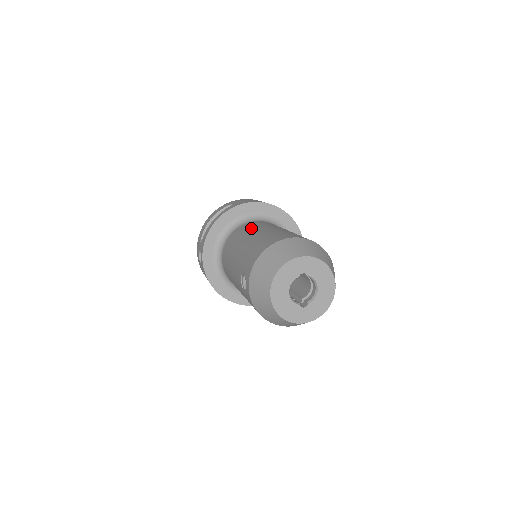
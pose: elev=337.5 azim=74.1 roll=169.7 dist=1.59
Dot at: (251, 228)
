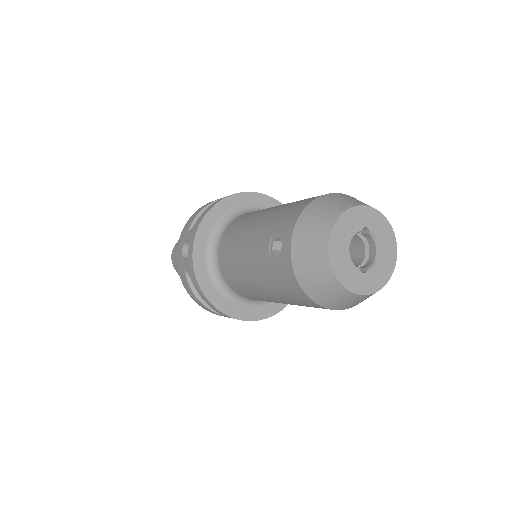
Dot at: occluded
